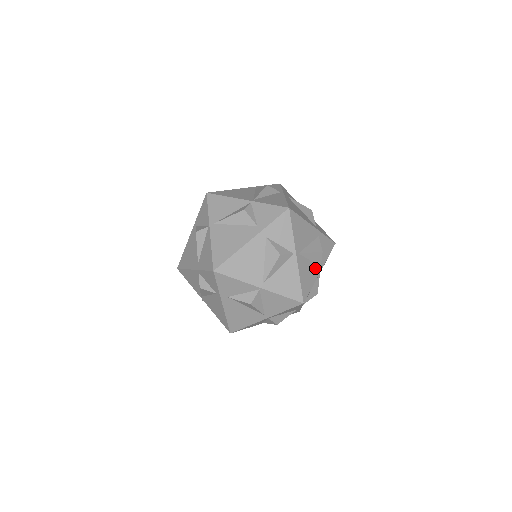
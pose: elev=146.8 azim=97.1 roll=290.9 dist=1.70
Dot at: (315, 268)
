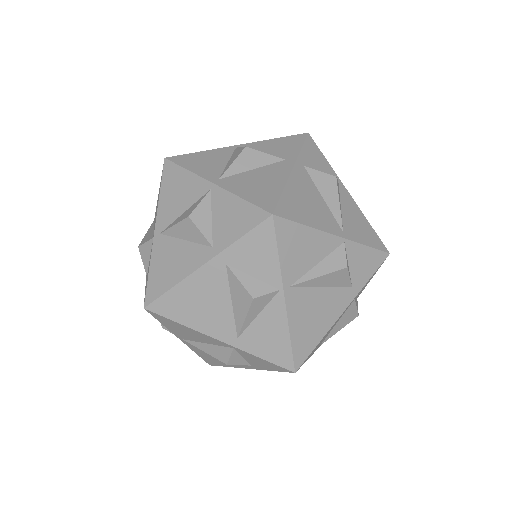
Dot at: occluded
